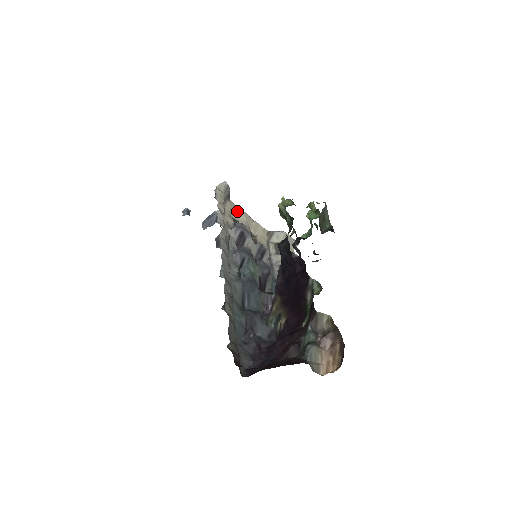
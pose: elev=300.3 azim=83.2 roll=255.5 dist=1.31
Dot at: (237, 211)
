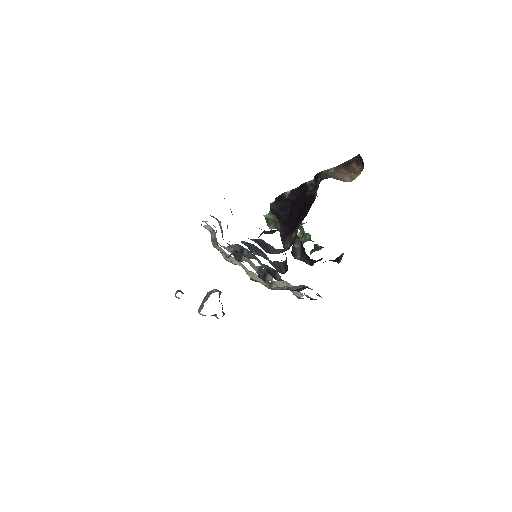
Dot at: (229, 257)
